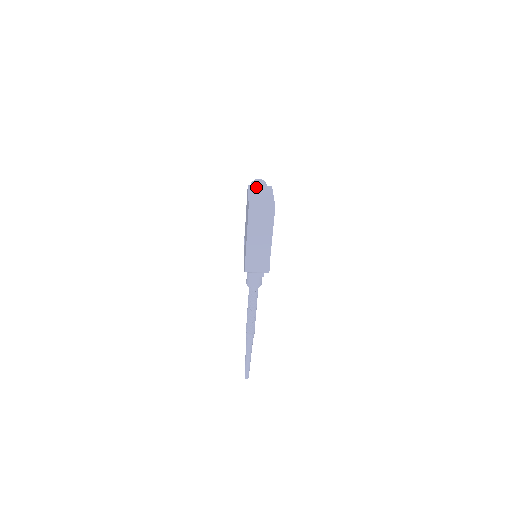
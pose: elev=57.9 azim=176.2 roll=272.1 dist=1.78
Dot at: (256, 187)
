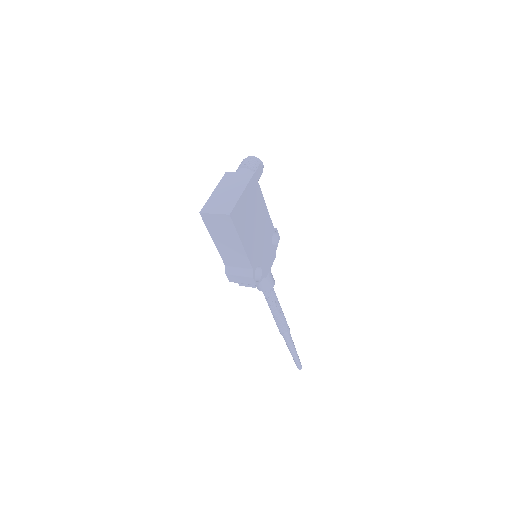
Dot at: (233, 175)
